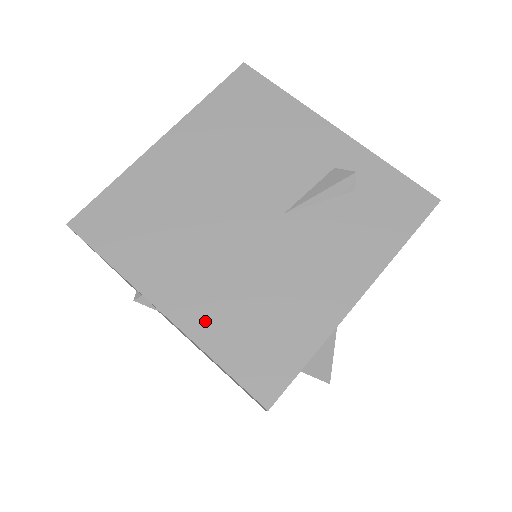
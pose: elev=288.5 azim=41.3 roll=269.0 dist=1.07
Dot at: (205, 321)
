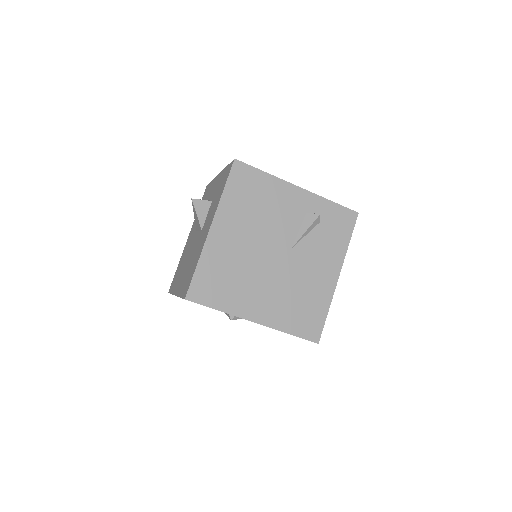
Dot at: (277, 318)
